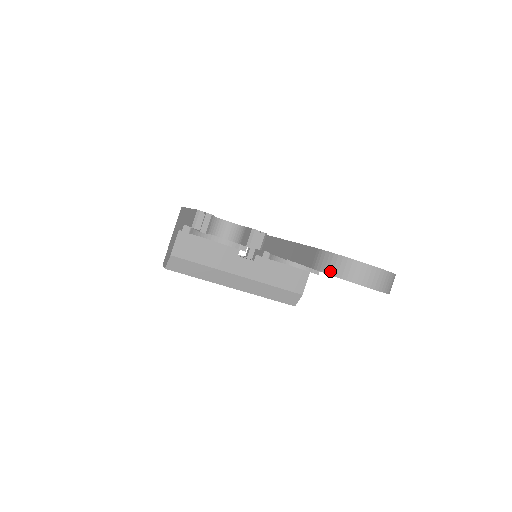
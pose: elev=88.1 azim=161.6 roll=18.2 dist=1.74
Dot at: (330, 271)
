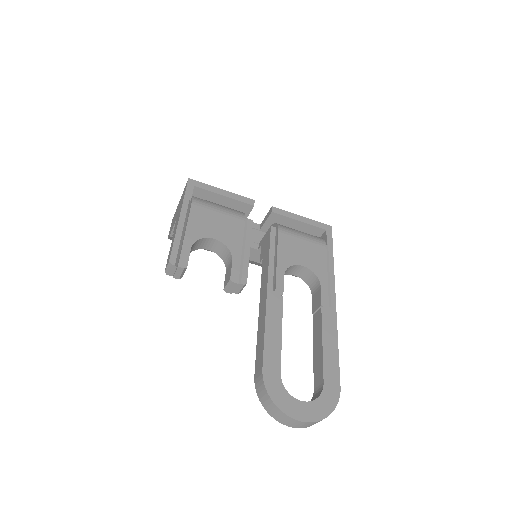
Dot at: (261, 401)
